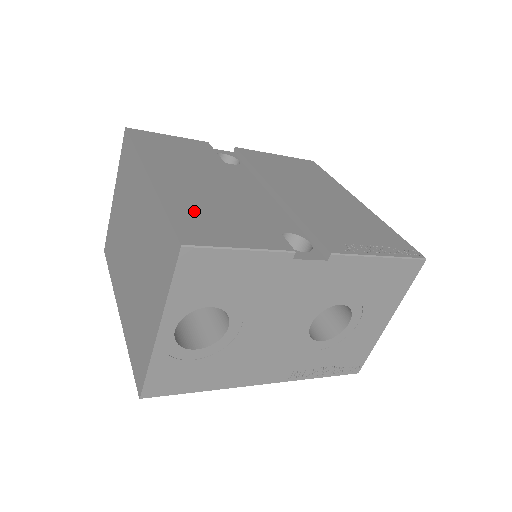
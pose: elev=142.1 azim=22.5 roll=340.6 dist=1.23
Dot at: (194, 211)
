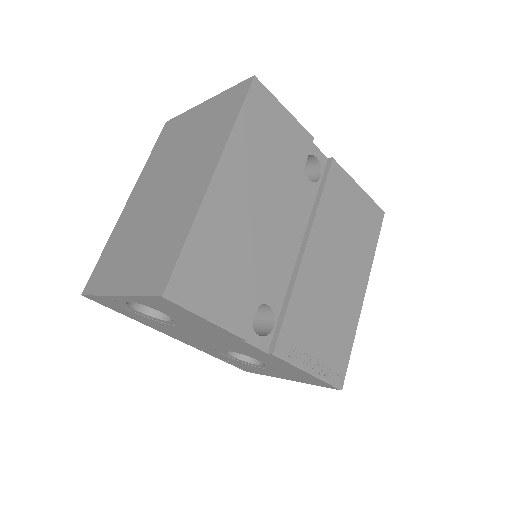
Dot at: (210, 252)
